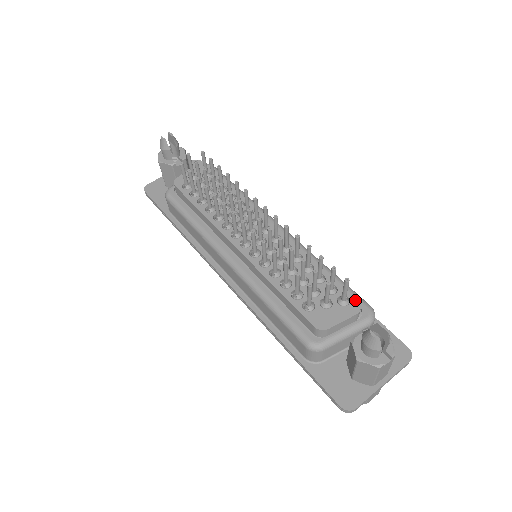
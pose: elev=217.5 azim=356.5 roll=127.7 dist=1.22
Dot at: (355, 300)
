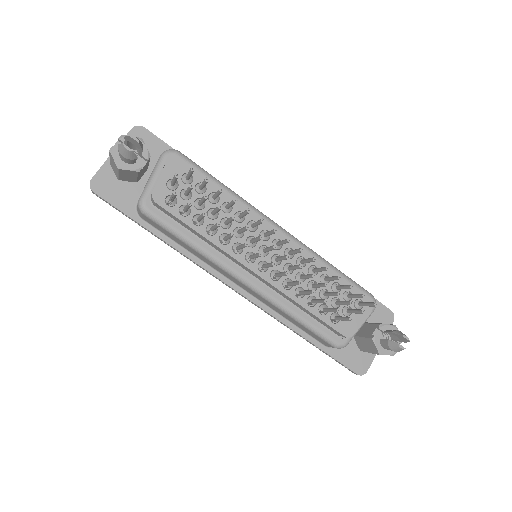
Dot at: (367, 301)
